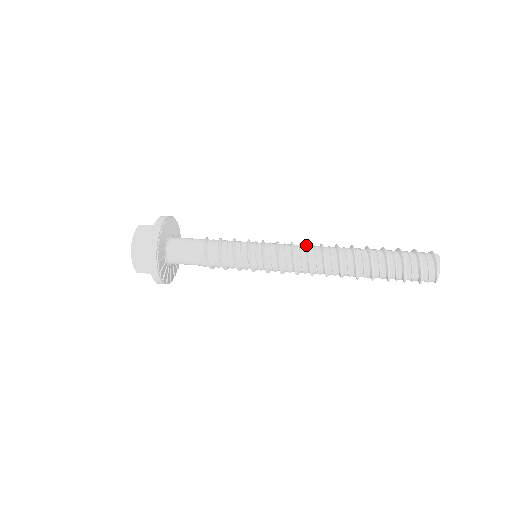
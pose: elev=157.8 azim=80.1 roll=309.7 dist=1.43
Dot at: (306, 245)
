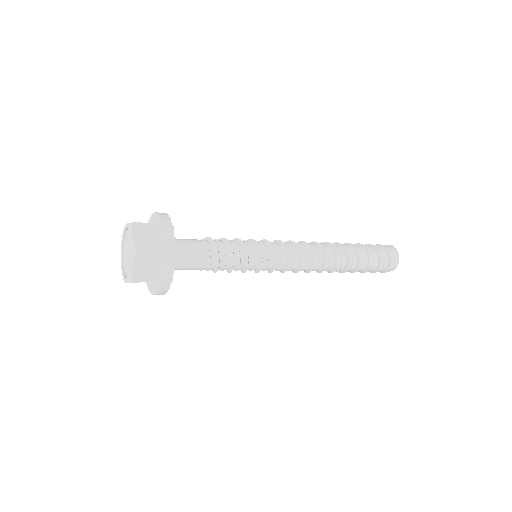
Dot at: occluded
